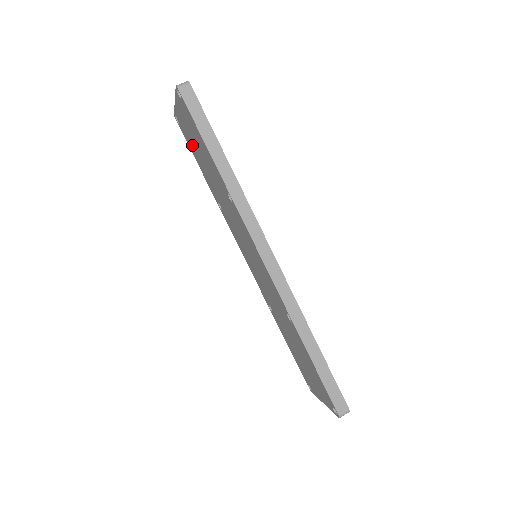
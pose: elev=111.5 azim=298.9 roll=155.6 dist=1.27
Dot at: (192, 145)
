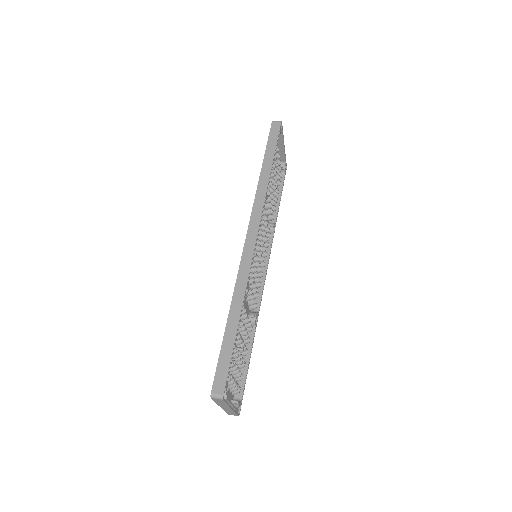
Dot at: occluded
